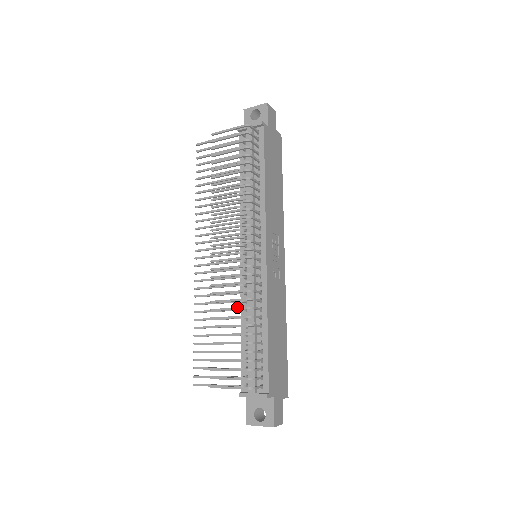
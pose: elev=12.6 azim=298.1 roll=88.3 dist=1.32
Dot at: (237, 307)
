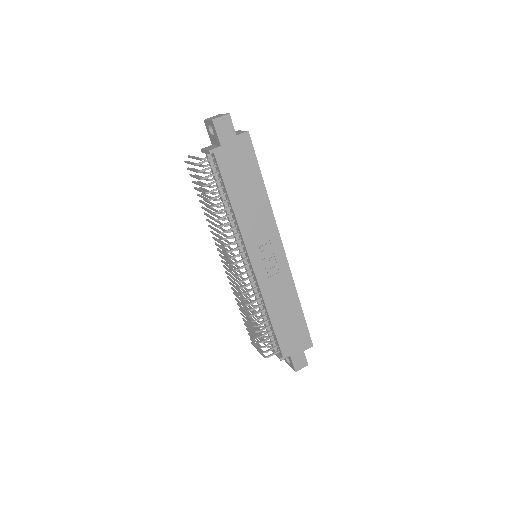
Dot at: (243, 306)
